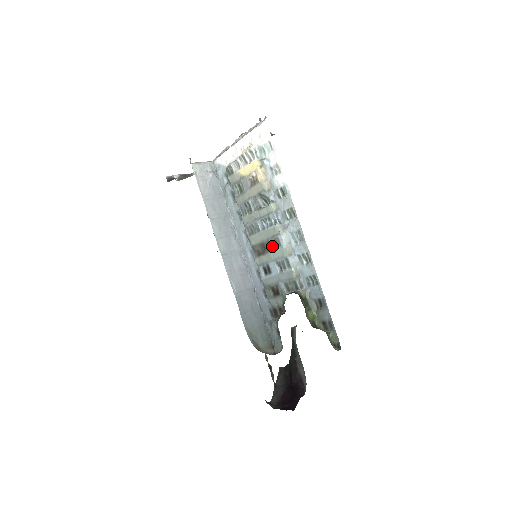
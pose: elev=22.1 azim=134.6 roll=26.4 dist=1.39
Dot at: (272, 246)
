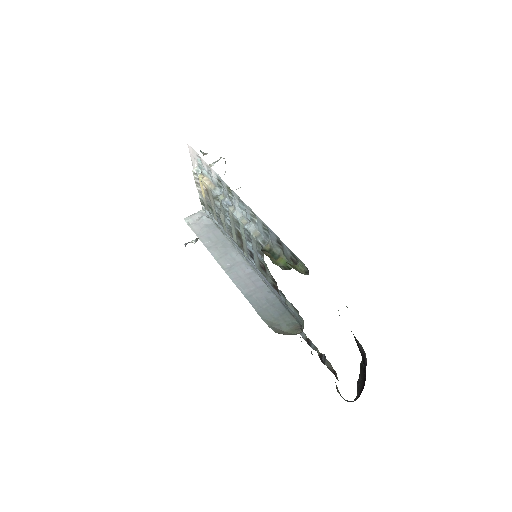
Dot at: (239, 230)
